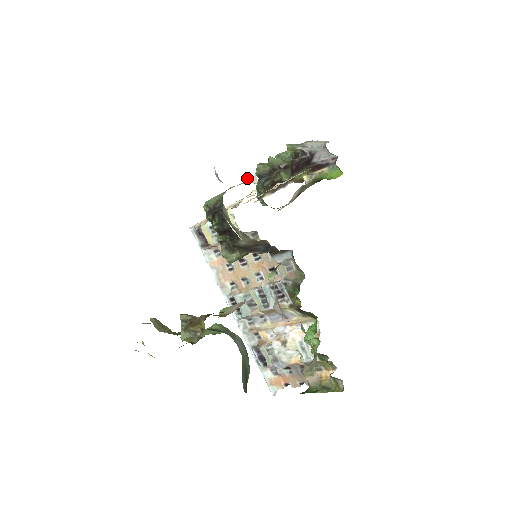
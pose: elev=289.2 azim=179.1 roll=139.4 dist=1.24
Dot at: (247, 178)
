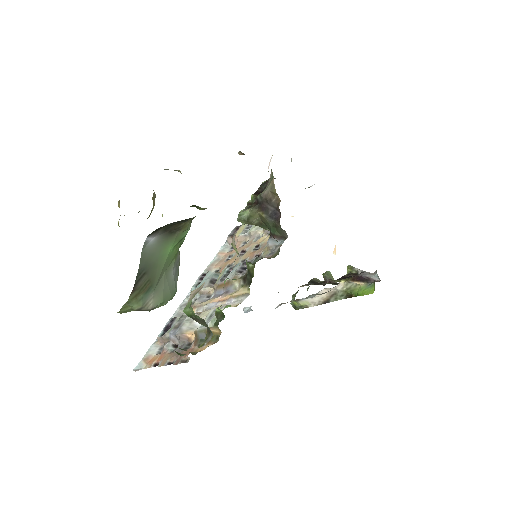
Dot at: occluded
